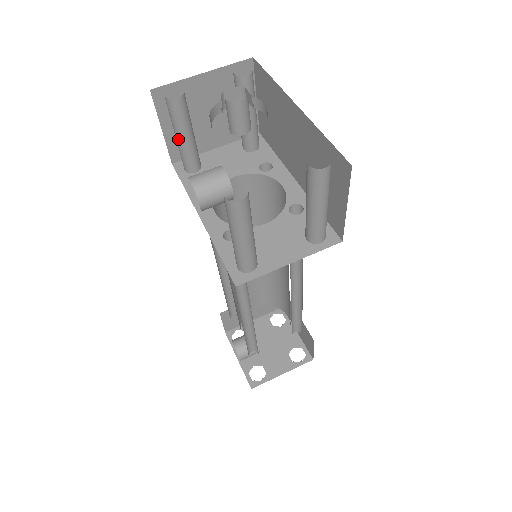
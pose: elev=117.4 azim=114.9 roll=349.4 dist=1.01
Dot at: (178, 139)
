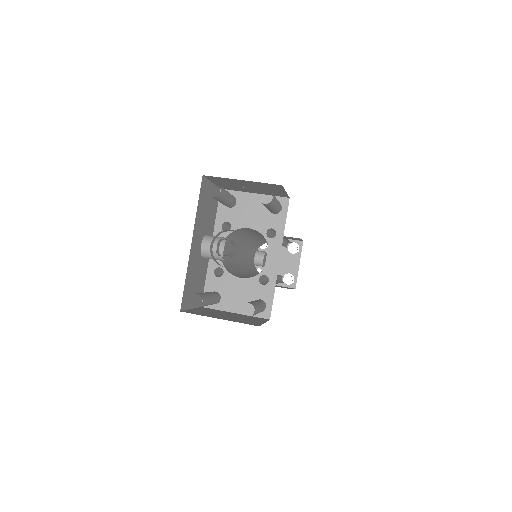
Dot at: occluded
